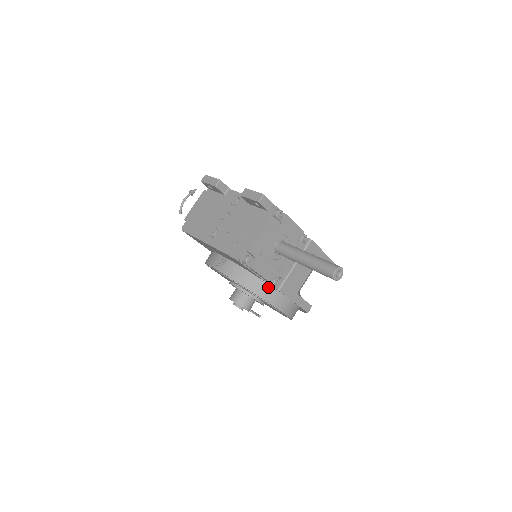
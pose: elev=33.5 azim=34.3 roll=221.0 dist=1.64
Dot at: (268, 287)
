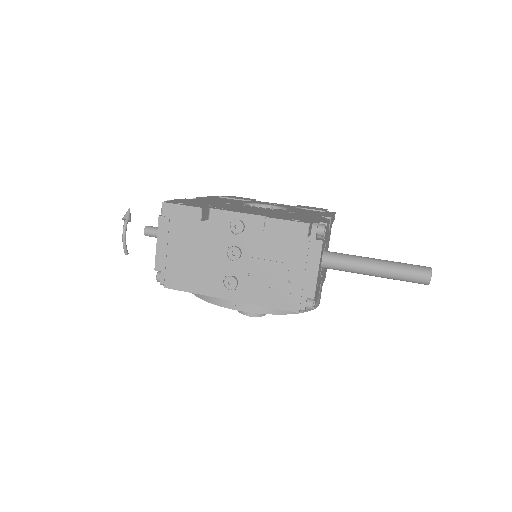
Dot at: occluded
